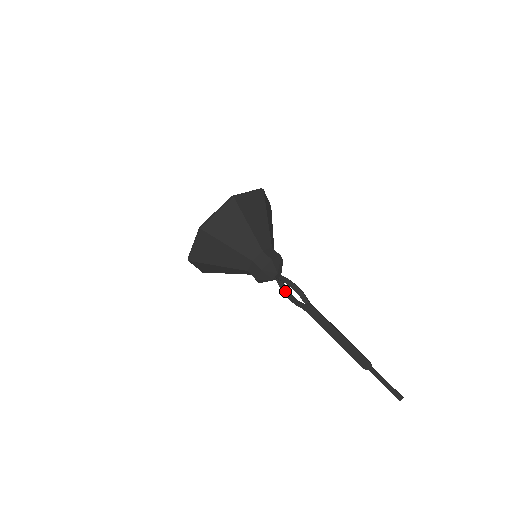
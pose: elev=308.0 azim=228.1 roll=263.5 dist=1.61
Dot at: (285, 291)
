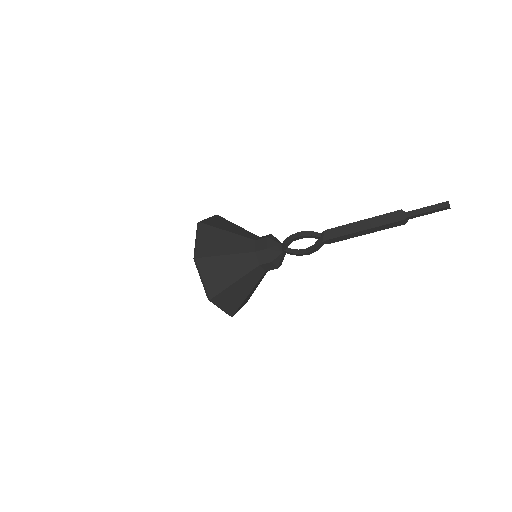
Dot at: (299, 252)
